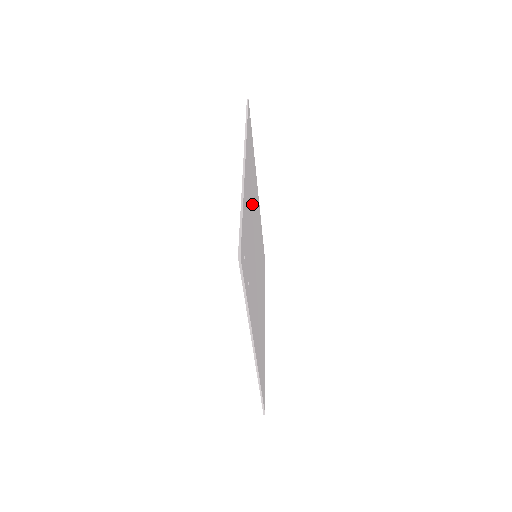
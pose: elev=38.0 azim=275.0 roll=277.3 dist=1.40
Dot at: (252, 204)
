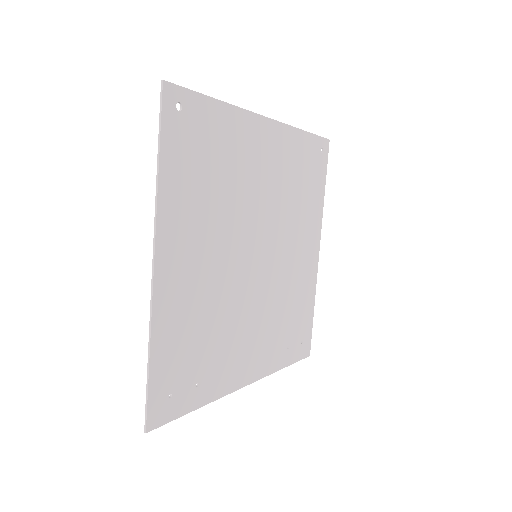
Dot at: (218, 234)
